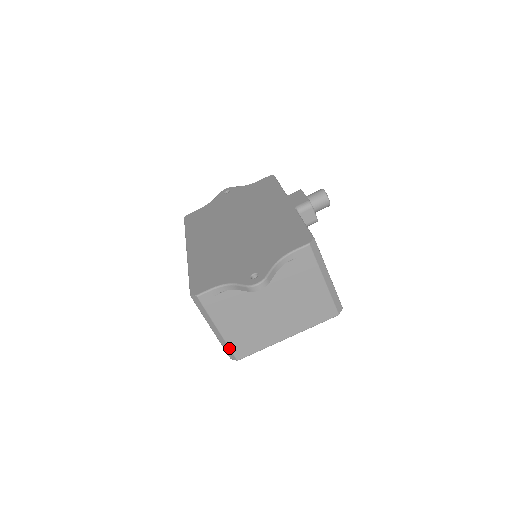
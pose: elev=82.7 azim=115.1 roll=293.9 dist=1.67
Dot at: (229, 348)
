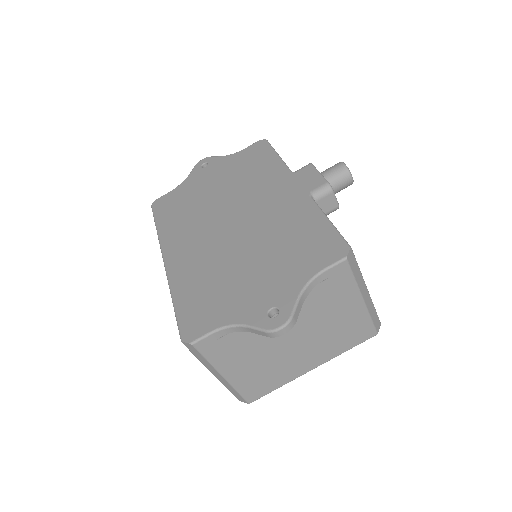
Dot at: (238, 393)
